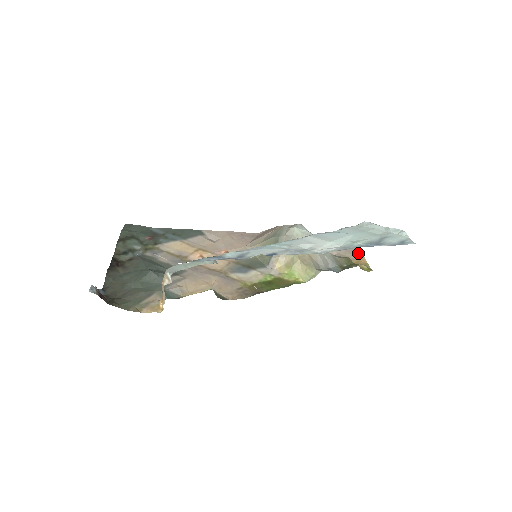
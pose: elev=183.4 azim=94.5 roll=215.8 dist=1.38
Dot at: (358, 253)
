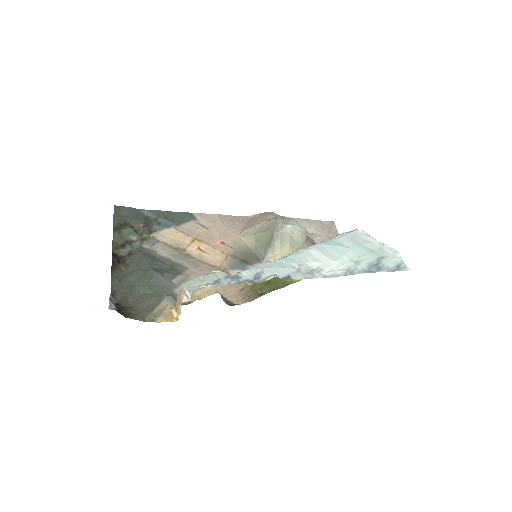
Dot at: occluded
